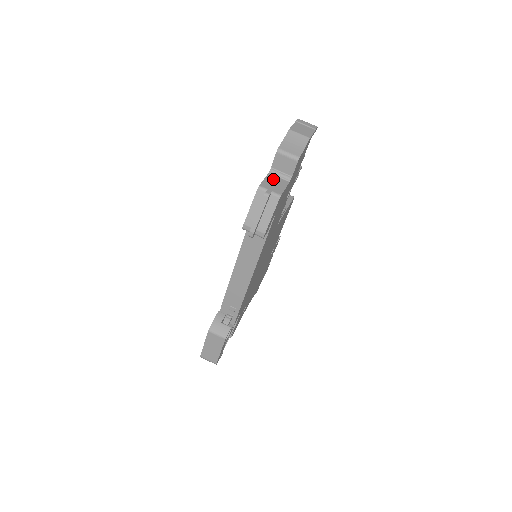
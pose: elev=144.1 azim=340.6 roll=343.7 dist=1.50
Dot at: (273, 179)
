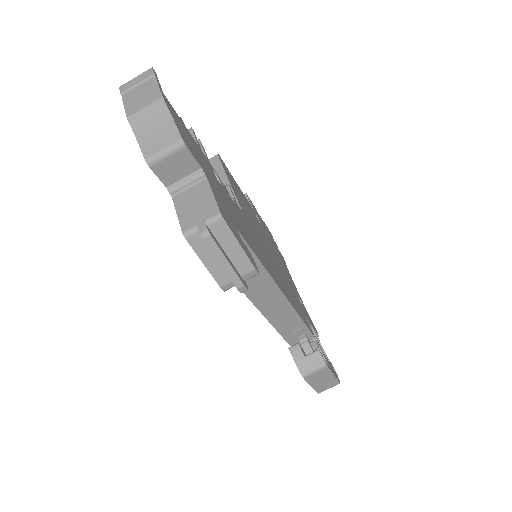
Dot at: (186, 200)
